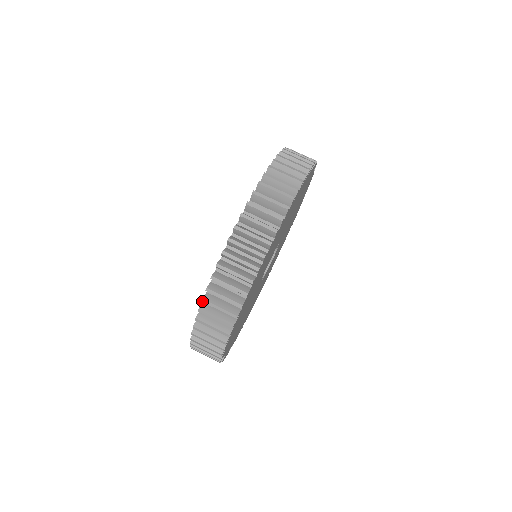
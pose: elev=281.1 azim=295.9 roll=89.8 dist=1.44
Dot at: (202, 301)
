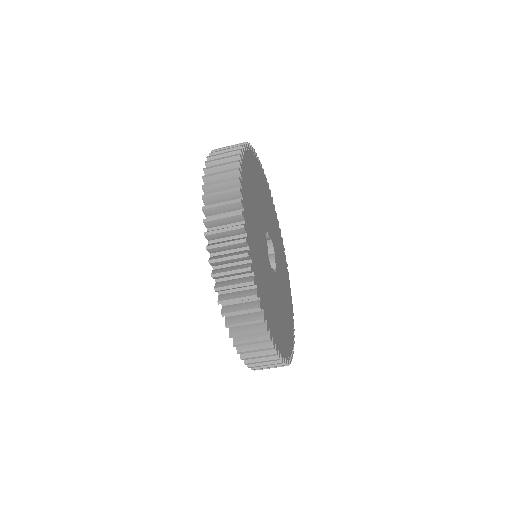
Dot at: occluded
